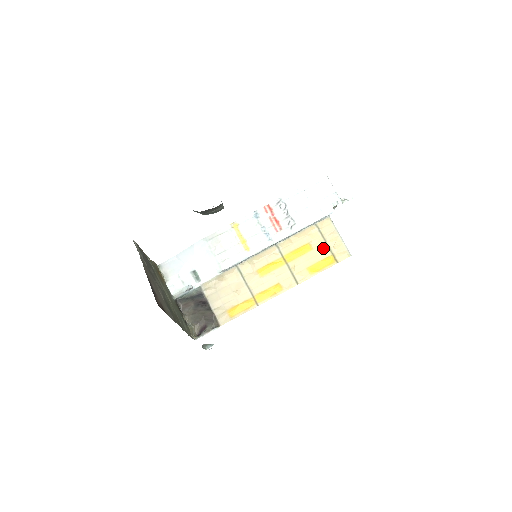
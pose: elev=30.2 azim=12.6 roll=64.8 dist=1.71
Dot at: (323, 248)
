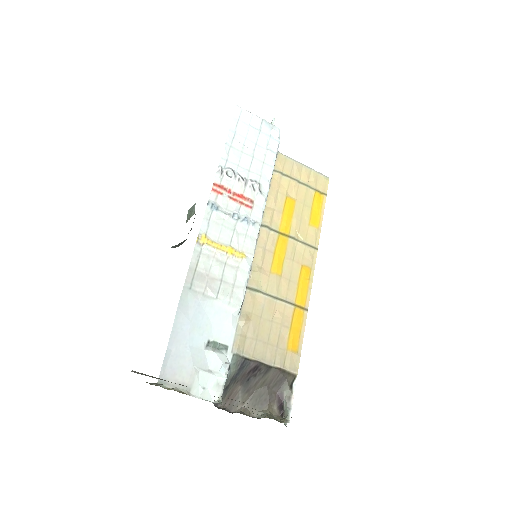
Dot at: (302, 190)
